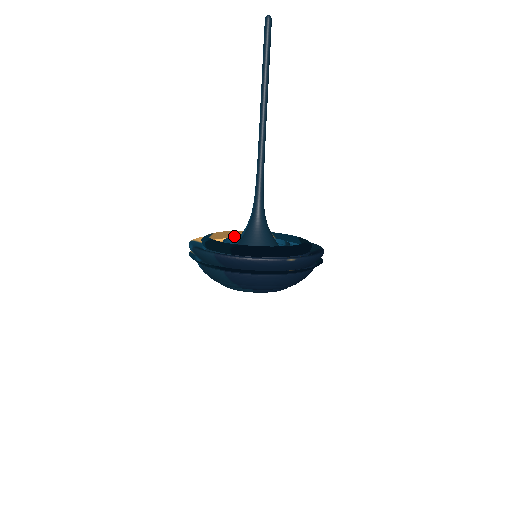
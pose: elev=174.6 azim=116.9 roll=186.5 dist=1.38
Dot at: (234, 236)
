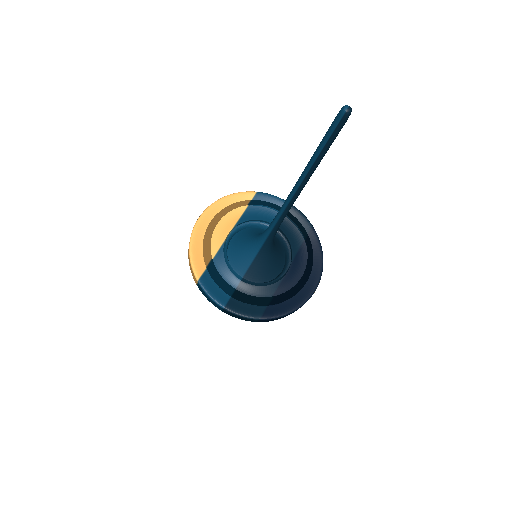
Dot at: (212, 224)
